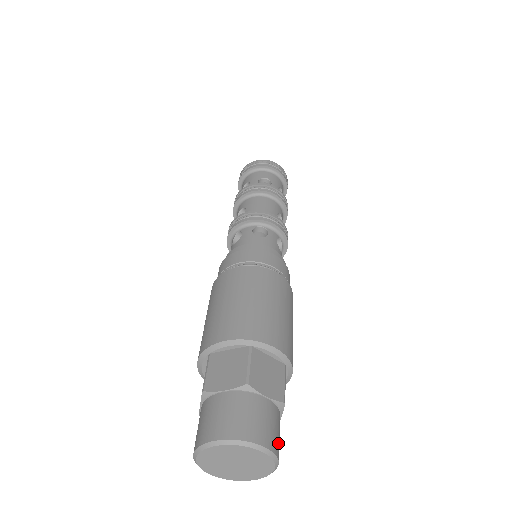
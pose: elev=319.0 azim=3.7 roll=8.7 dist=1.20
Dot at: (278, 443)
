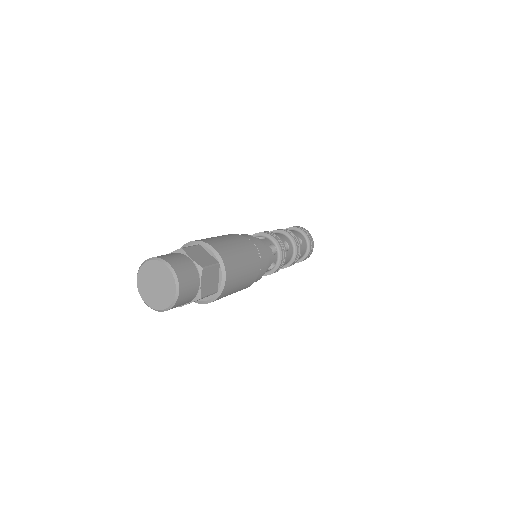
Dot at: (184, 278)
